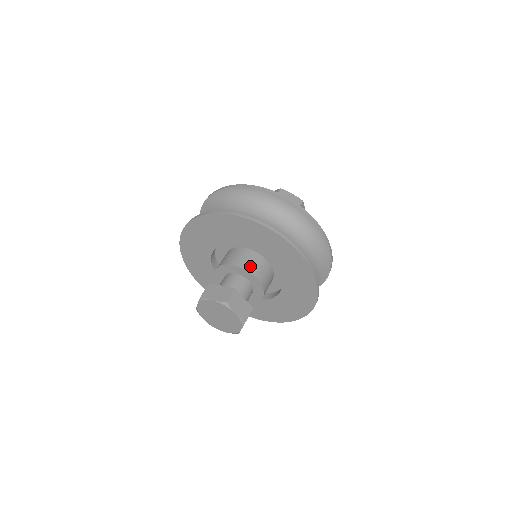
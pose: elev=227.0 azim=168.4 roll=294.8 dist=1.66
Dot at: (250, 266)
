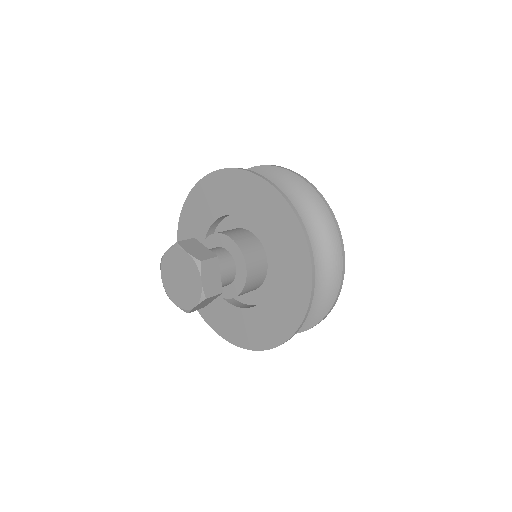
Dot at: (250, 284)
